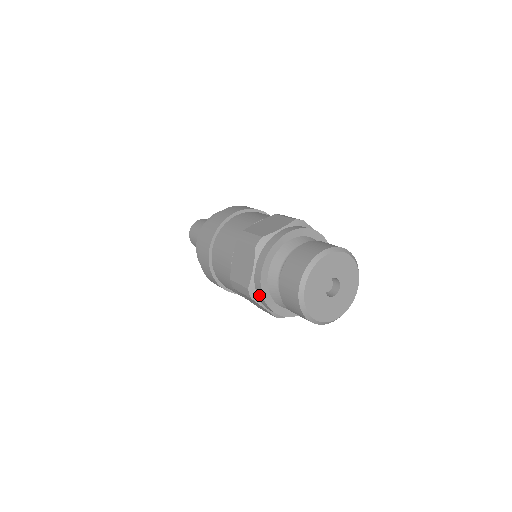
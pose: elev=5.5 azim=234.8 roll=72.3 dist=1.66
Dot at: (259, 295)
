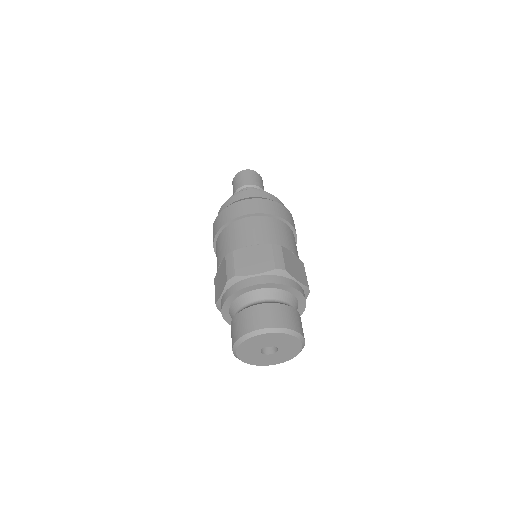
Dot at: occluded
